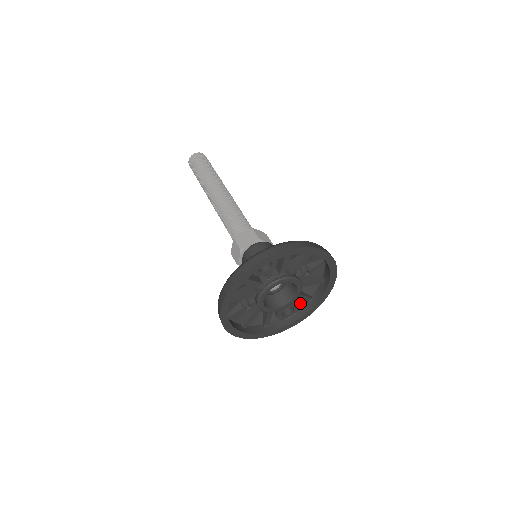
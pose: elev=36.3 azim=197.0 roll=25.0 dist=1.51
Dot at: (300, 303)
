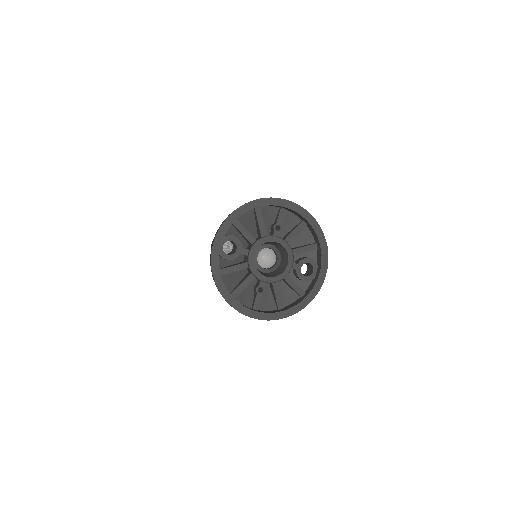
Dot at: (314, 256)
